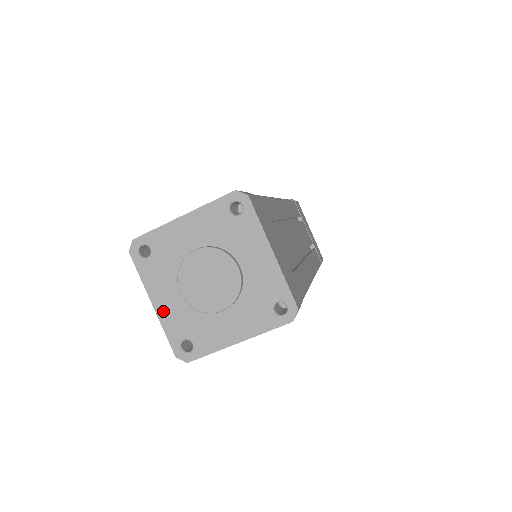
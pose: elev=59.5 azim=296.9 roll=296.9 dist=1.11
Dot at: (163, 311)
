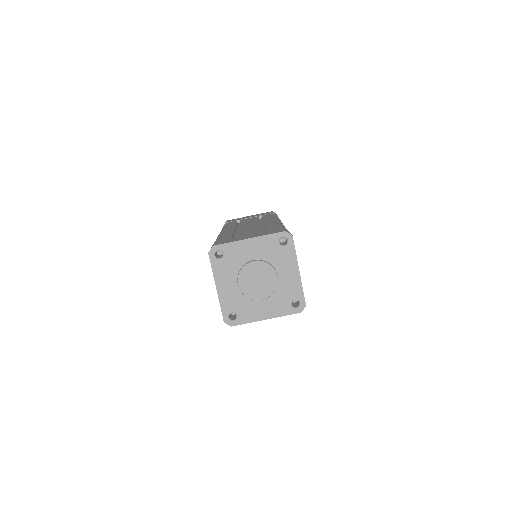
Dot at: (222, 293)
